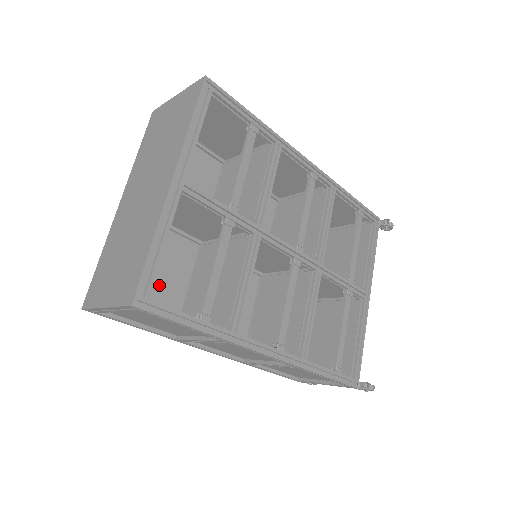
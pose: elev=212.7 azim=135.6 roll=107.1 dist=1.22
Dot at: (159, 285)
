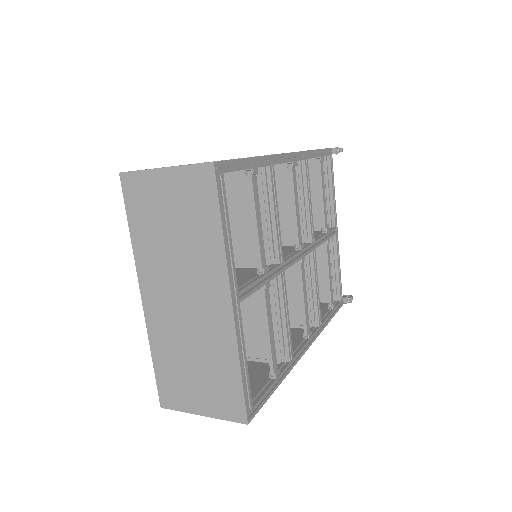
Dot at: occluded
